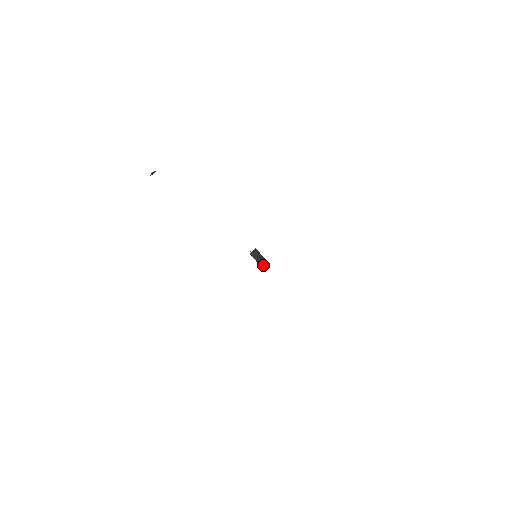
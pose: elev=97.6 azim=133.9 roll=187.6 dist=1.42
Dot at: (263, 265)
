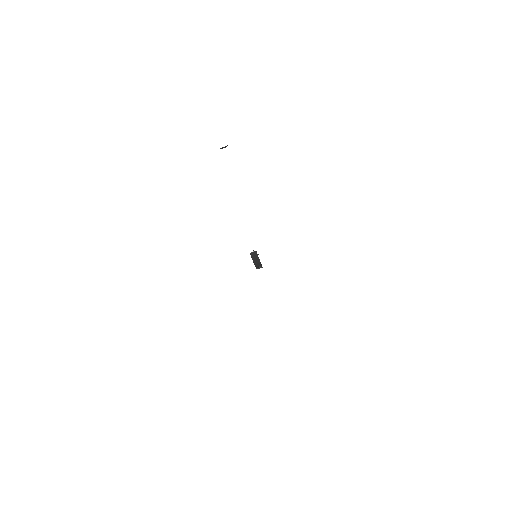
Dot at: (257, 265)
